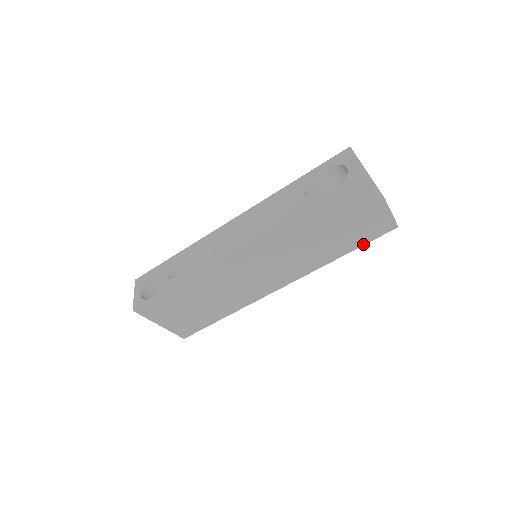
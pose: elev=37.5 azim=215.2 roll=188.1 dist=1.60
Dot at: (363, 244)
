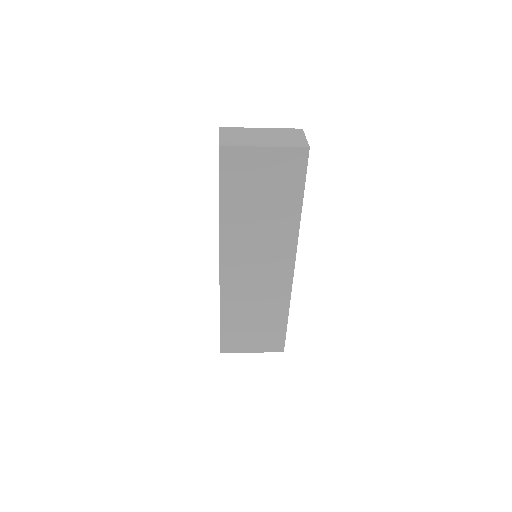
Dot at: (303, 184)
